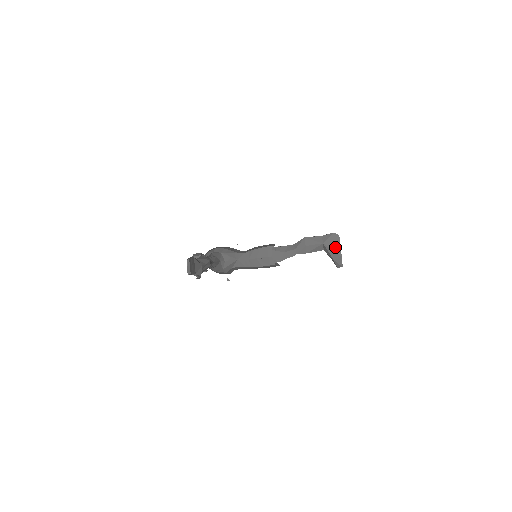
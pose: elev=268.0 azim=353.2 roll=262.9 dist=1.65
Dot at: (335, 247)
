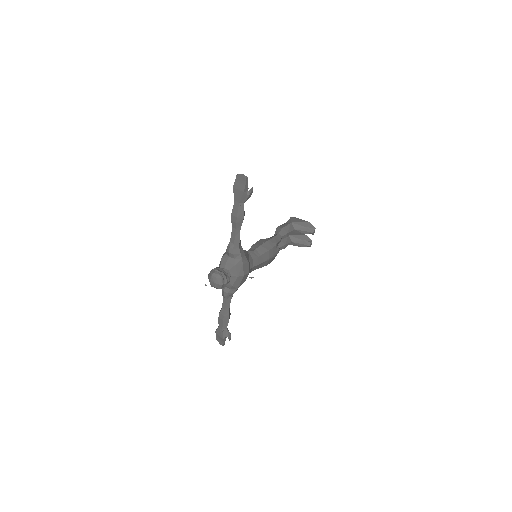
Dot at: (300, 221)
